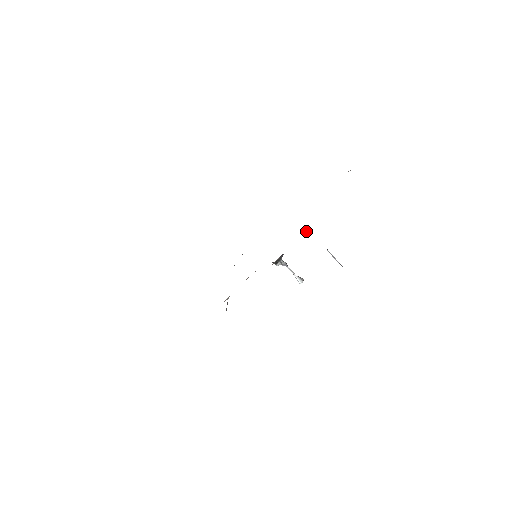
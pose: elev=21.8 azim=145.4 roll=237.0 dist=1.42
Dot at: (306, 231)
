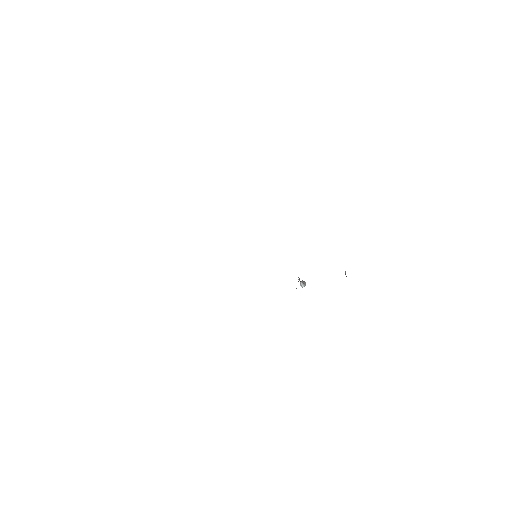
Dot at: occluded
